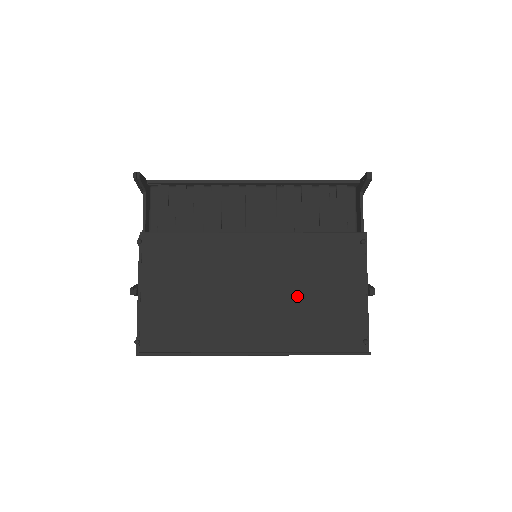
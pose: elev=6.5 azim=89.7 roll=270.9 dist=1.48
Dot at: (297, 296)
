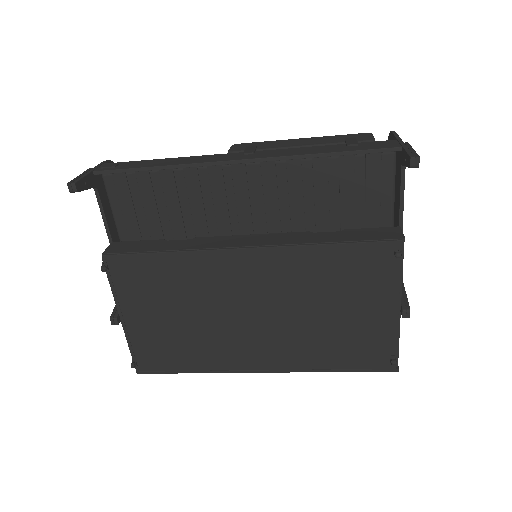
Dot at: (309, 317)
